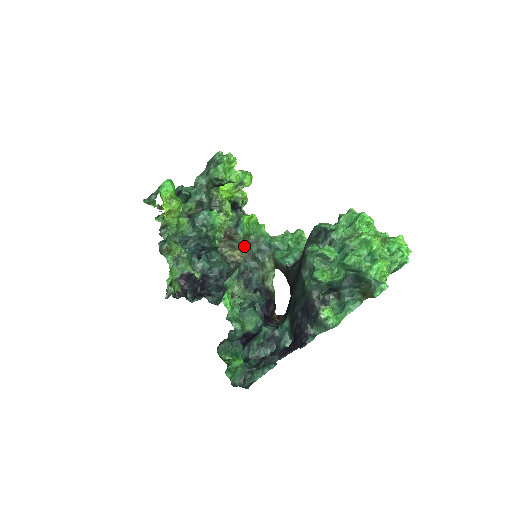
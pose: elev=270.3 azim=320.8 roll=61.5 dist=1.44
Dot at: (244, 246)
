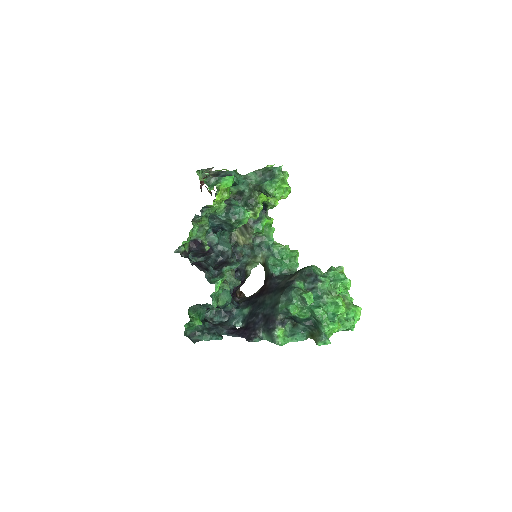
Dot at: (251, 239)
